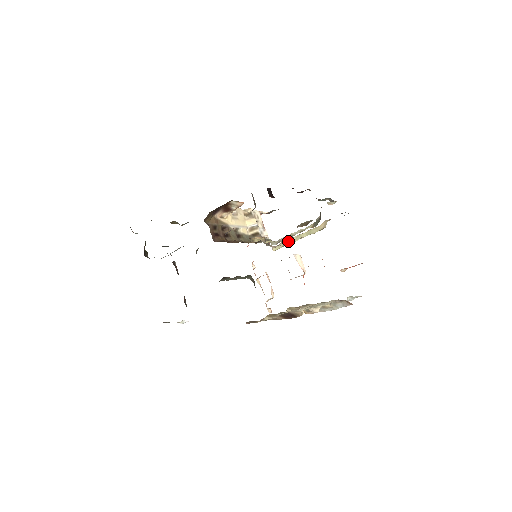
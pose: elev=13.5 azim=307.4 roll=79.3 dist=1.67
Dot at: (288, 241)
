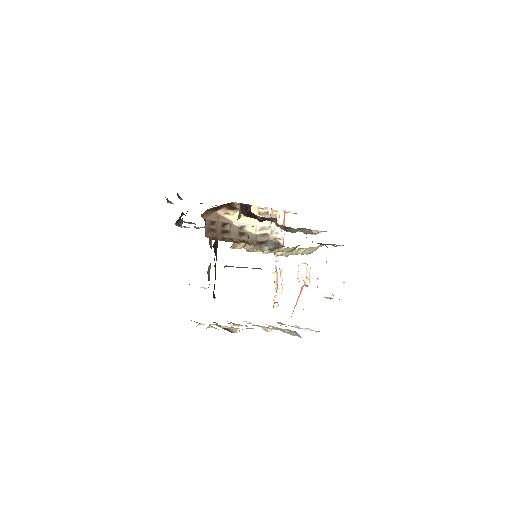
Dot at: occluded
